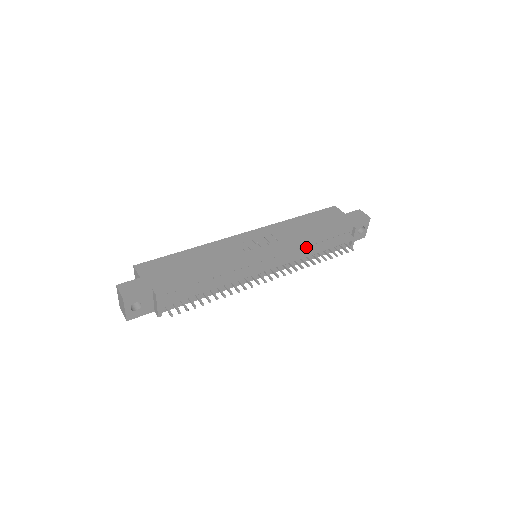
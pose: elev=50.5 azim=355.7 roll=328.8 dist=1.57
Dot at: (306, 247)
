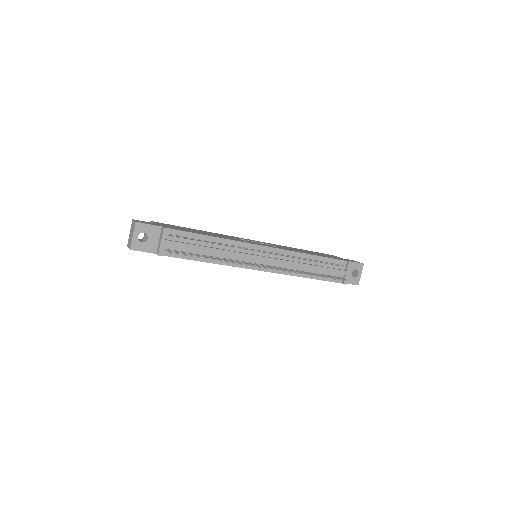
Dot at: (302, 259)
